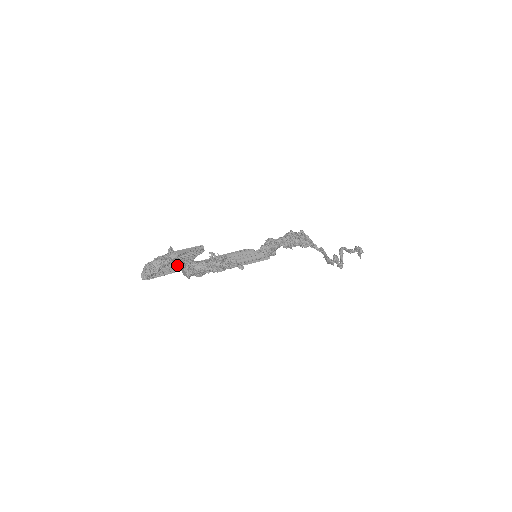
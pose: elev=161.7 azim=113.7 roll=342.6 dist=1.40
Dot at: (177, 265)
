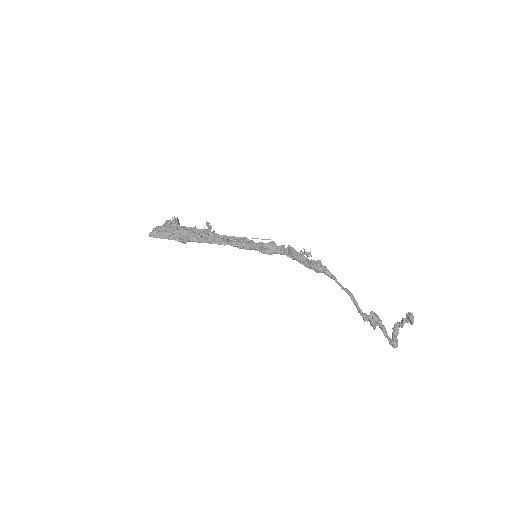
Dot at: occluded
